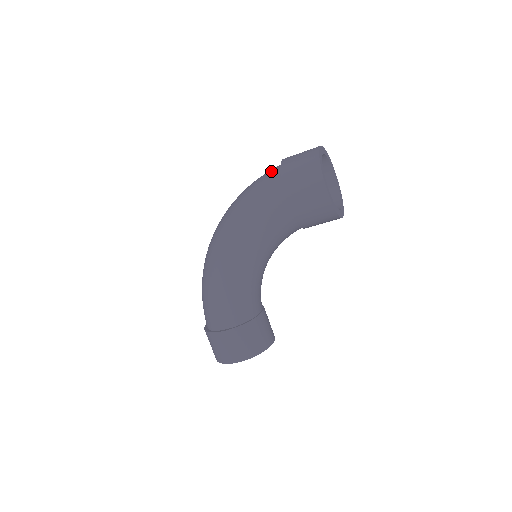
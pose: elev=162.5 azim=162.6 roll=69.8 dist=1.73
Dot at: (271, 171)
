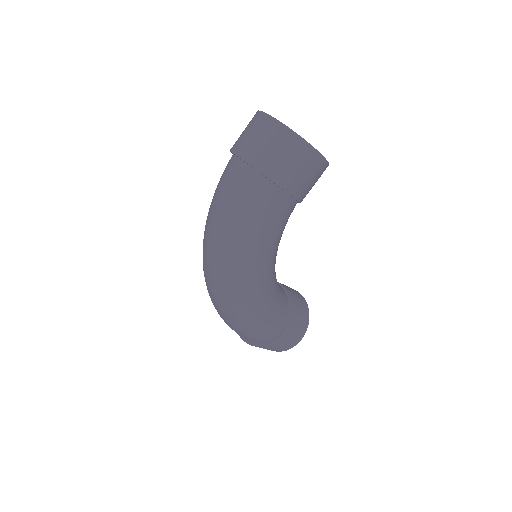
Dot at: (242, 181)
